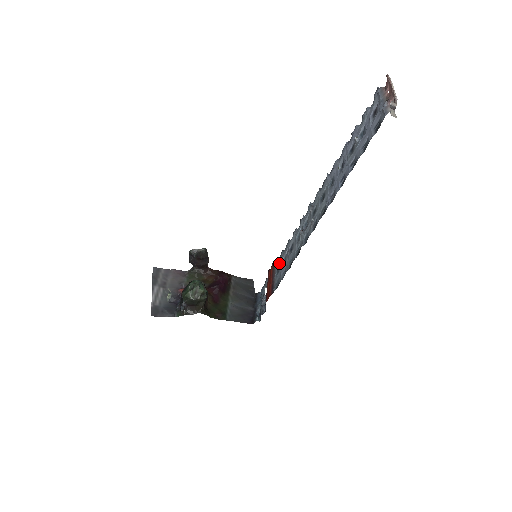
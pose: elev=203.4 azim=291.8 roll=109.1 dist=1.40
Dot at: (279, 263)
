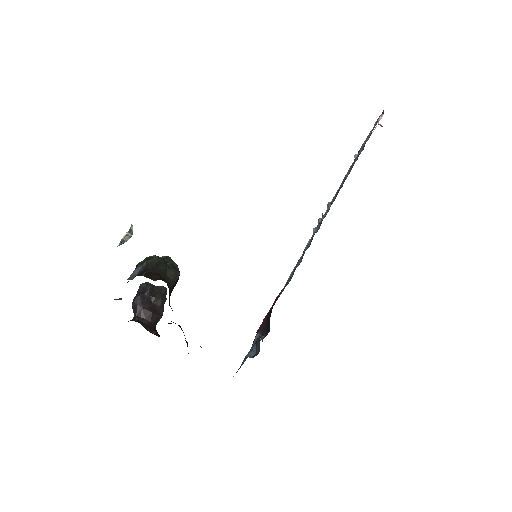
Dot at: occluded
